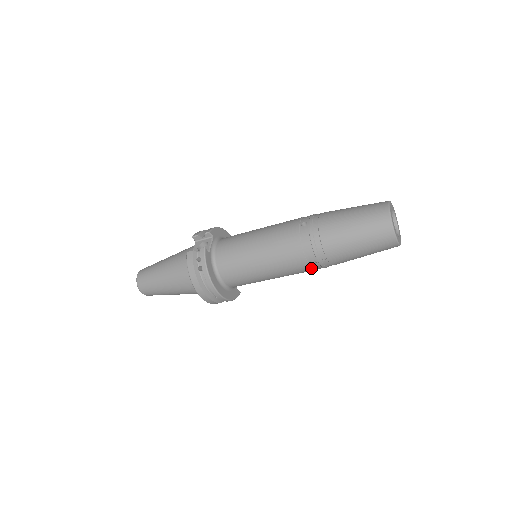
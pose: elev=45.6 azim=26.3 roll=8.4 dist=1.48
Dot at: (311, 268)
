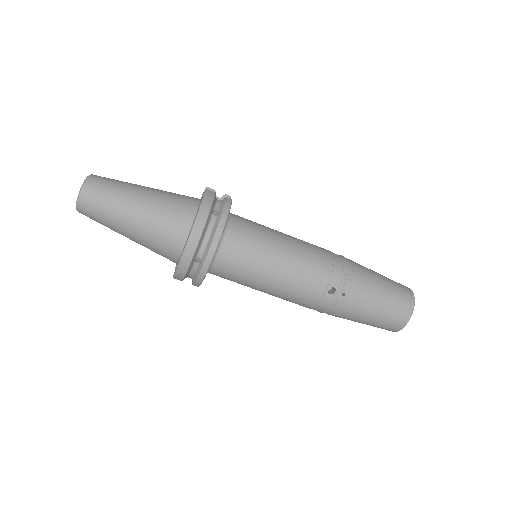
Dot at: (321, 297)
